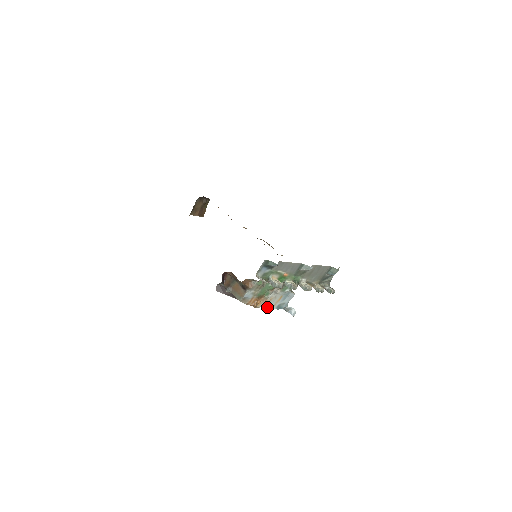
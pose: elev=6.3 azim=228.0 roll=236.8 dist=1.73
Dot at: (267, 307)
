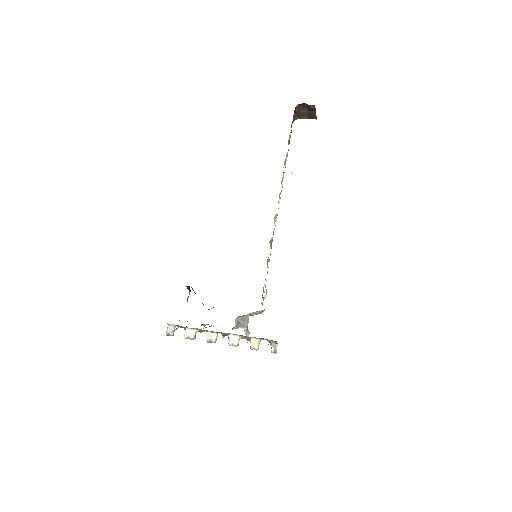
Dot at: occluded
